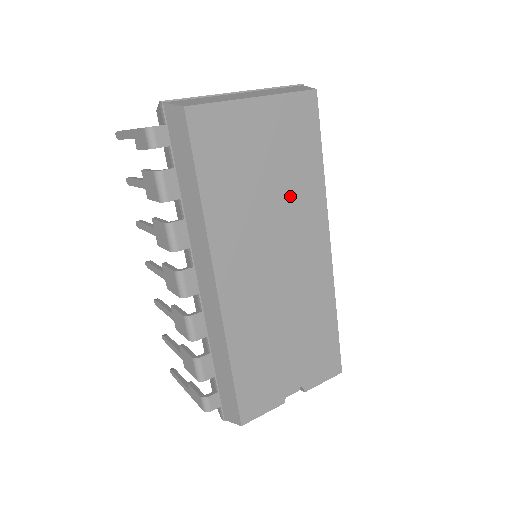
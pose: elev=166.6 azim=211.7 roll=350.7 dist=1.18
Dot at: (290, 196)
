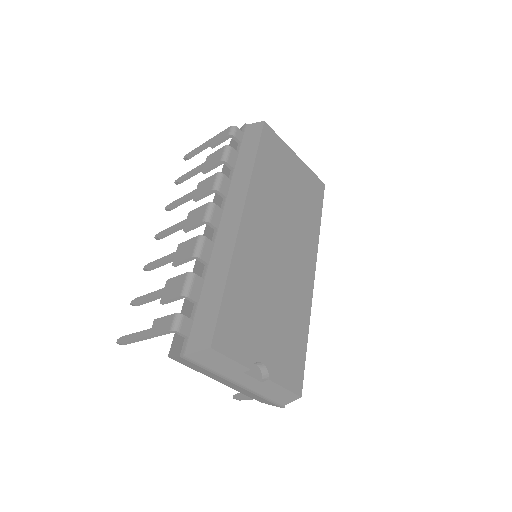
Dot at: (299, 217)
